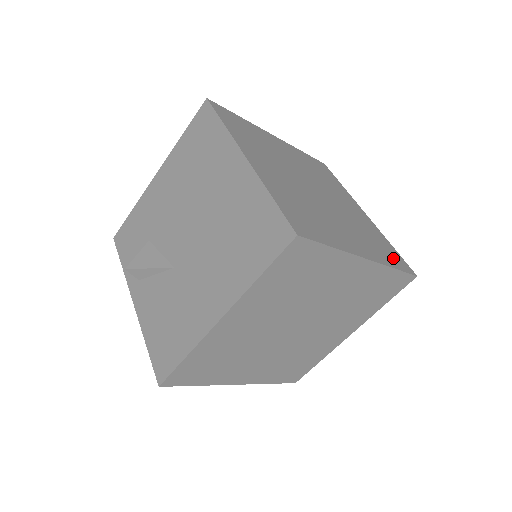
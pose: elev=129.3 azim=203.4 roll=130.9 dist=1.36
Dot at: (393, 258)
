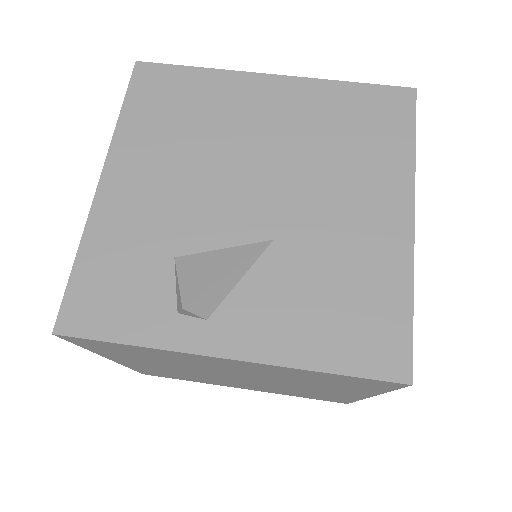
Dot at: occluded
